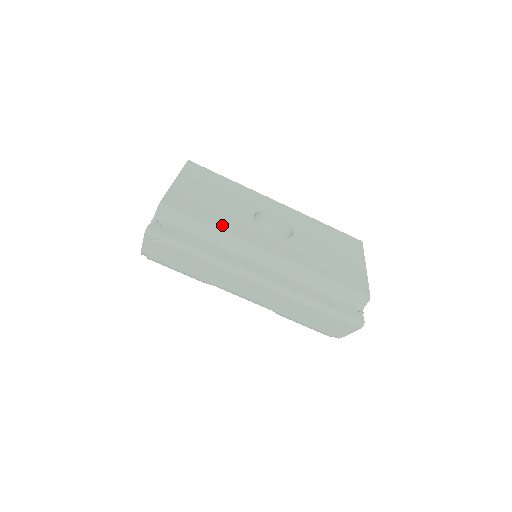
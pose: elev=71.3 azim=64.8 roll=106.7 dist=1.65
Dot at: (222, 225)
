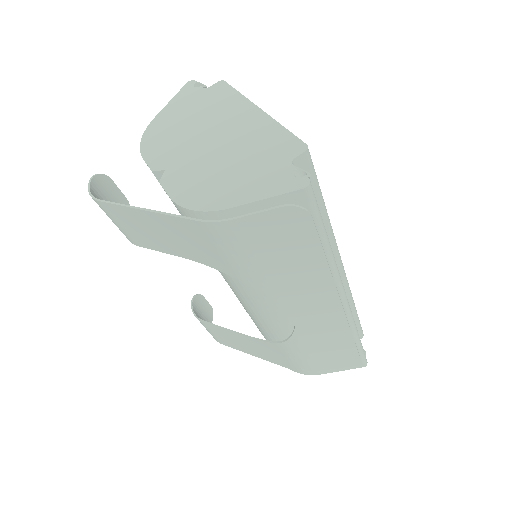
Dot at: occluded
